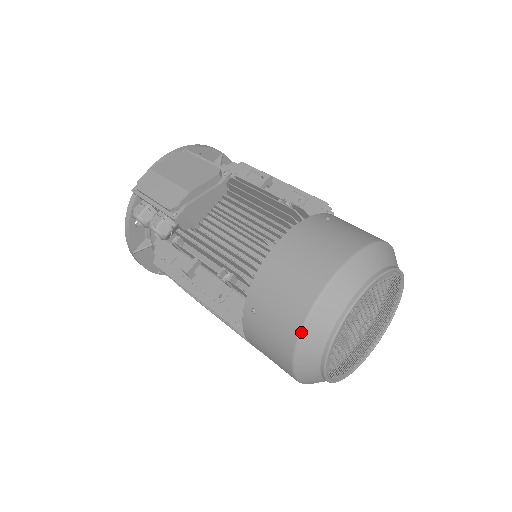
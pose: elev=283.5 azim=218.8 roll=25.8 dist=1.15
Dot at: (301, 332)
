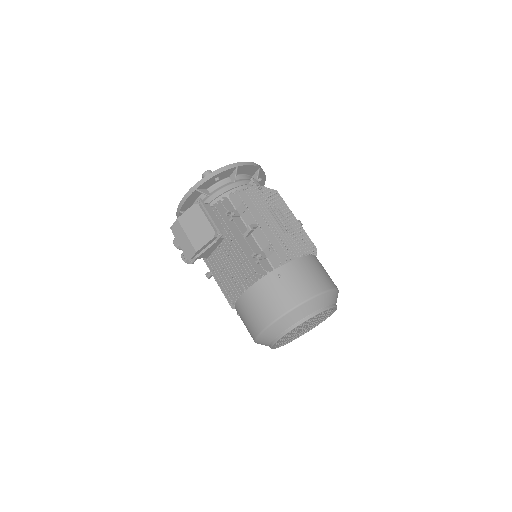
Dot at: (255, 341)
